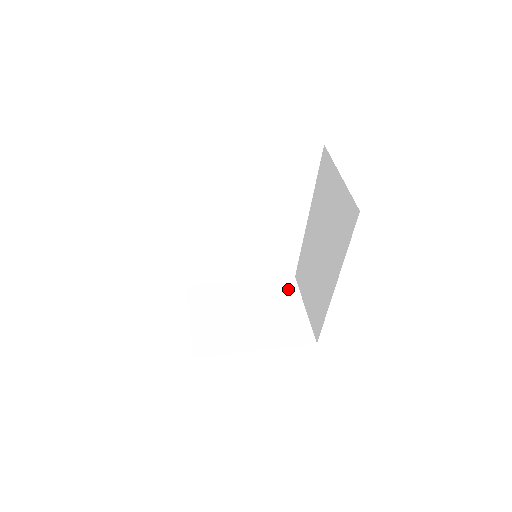
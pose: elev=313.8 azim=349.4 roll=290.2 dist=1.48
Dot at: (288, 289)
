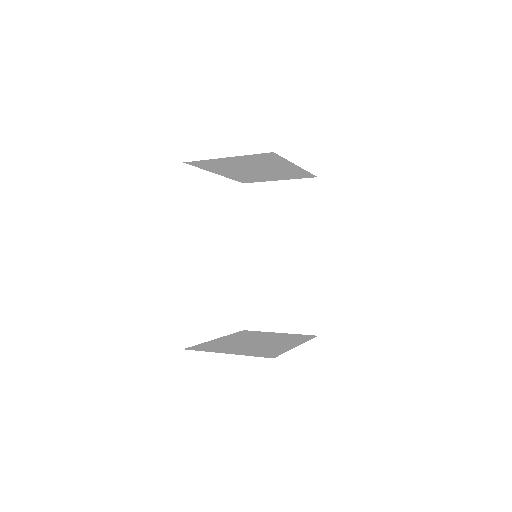
Dot at: (252, 332)
